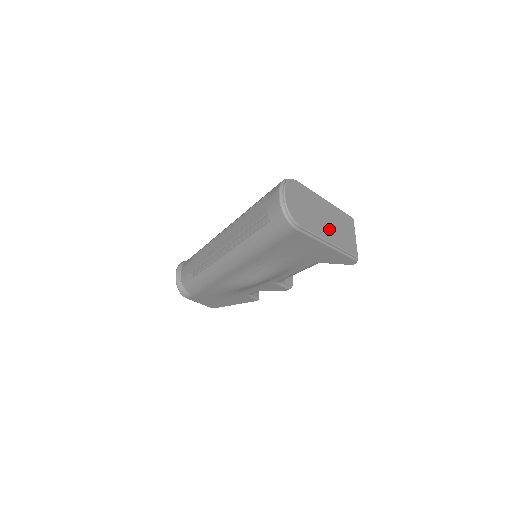
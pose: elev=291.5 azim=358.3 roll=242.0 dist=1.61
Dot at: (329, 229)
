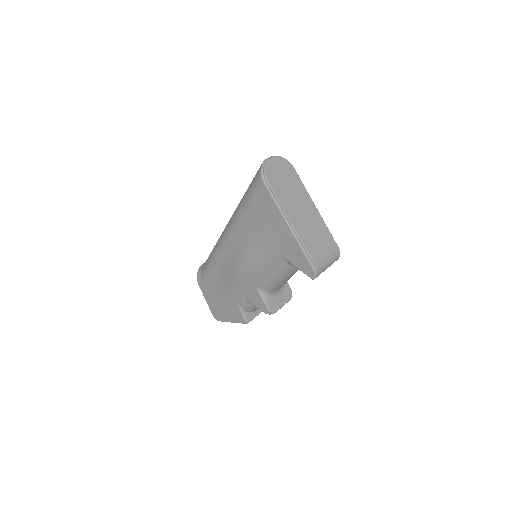
Dot at: (299, 218)
